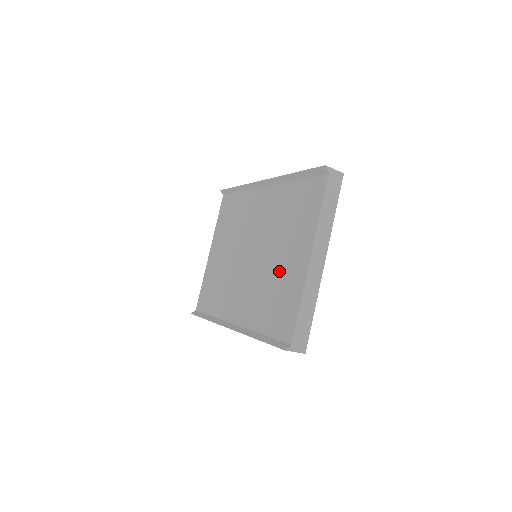
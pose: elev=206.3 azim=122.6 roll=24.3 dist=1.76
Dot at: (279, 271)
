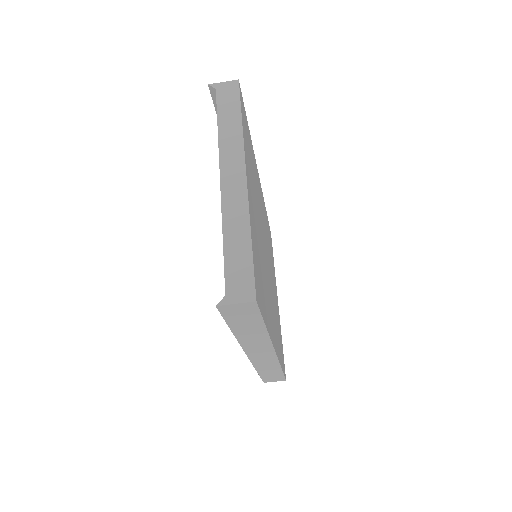
Dot at: occluded
